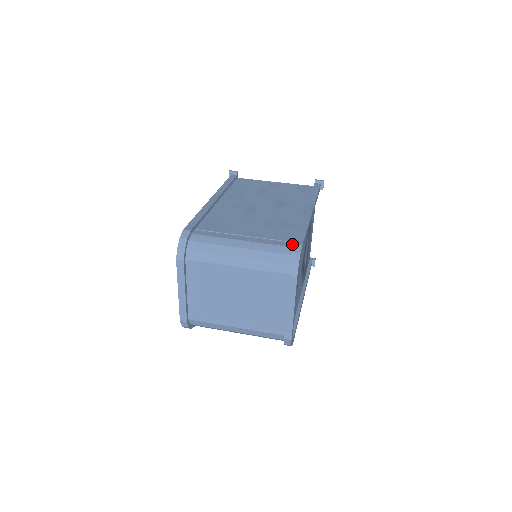
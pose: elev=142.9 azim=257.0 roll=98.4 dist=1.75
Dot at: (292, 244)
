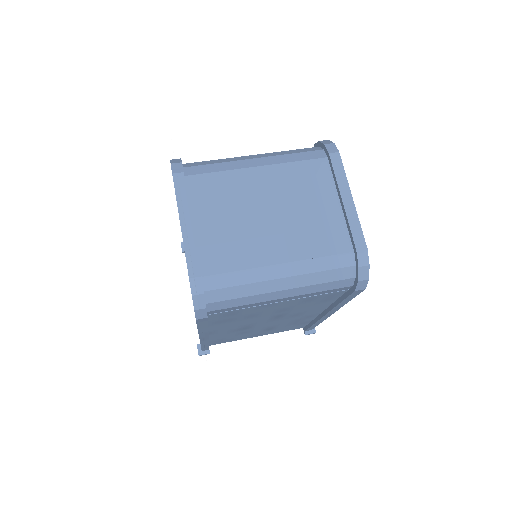
Dot at: occluded
